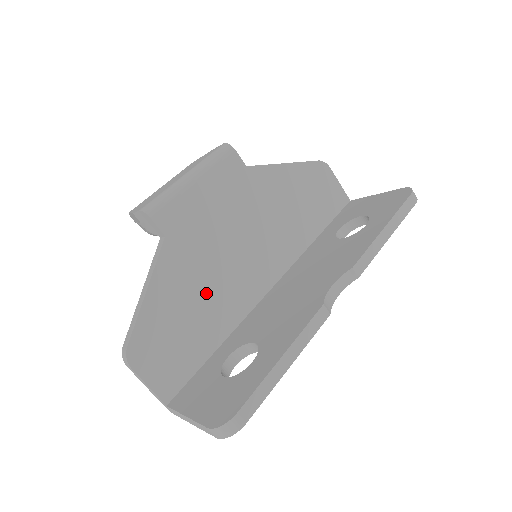
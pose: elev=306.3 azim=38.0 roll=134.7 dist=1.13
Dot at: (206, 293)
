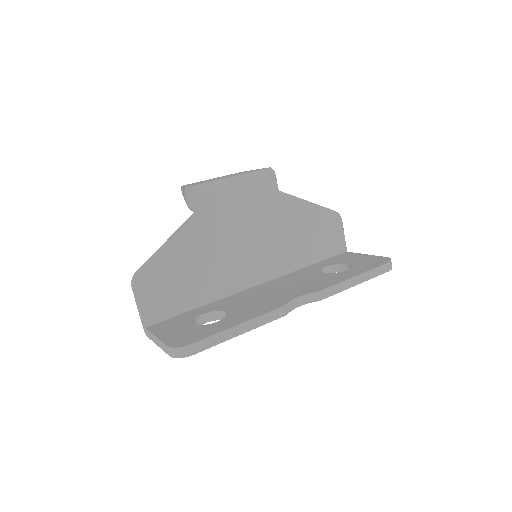
Dot at: (209, 264)
